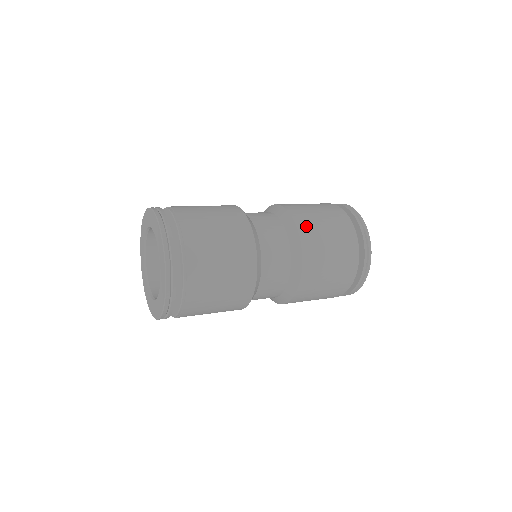
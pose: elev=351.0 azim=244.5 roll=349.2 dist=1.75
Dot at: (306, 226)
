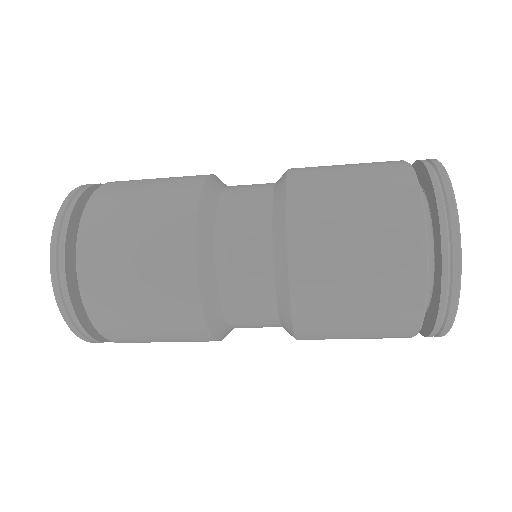
Dot at: (306, 186)
